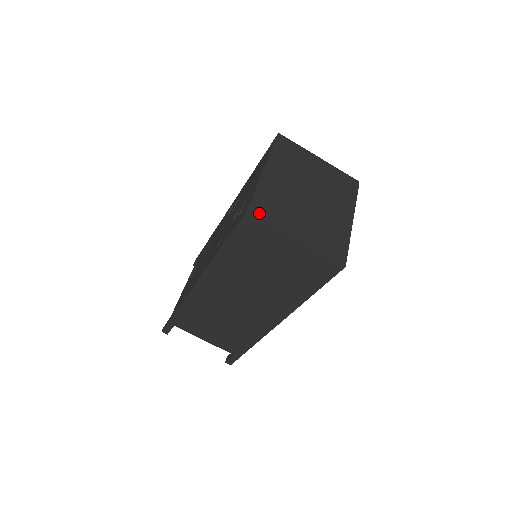
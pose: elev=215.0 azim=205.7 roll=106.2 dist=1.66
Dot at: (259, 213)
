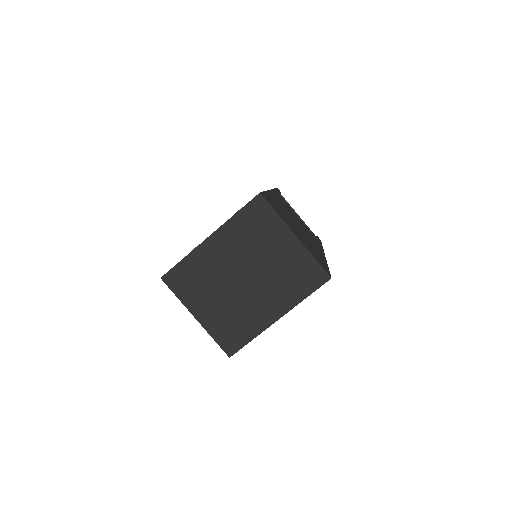
Dot at: (172, 283)
